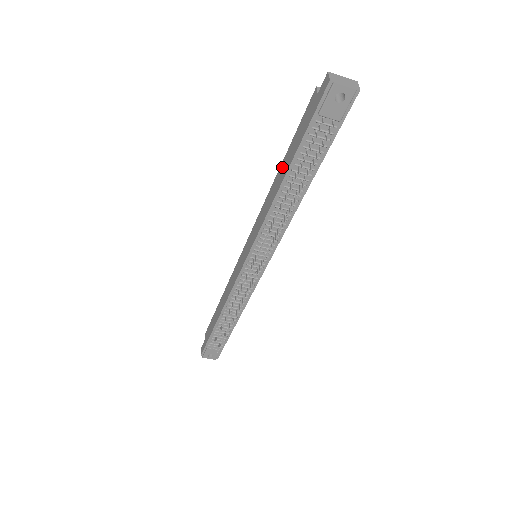
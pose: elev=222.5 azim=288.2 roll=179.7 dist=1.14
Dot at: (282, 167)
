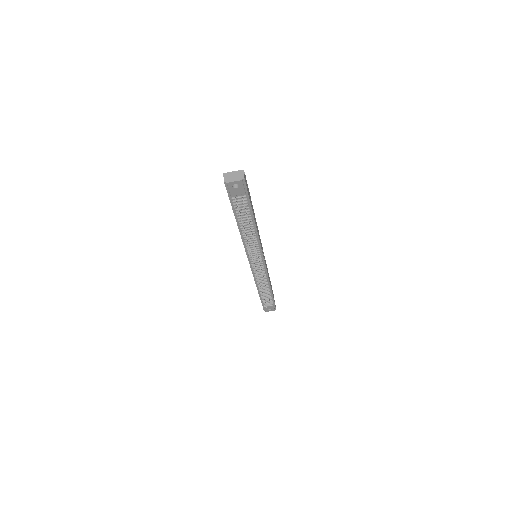
Dot at: occluded
